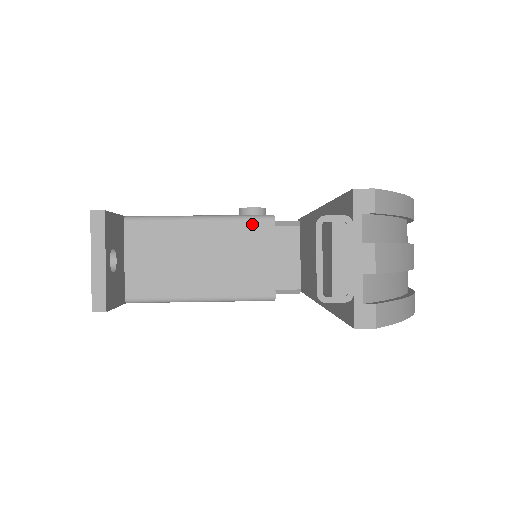
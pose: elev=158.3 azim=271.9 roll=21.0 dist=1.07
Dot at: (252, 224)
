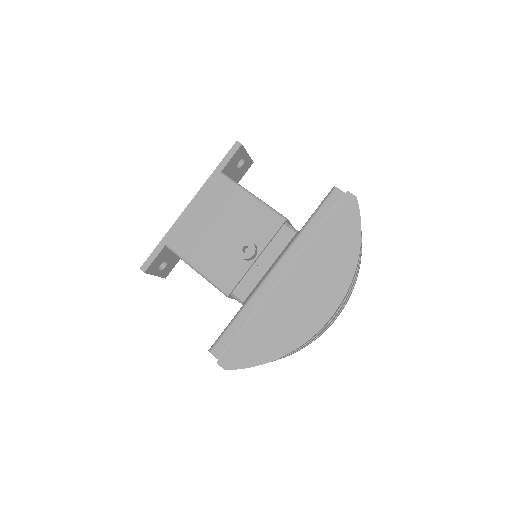
Dot at: (219, 290)
